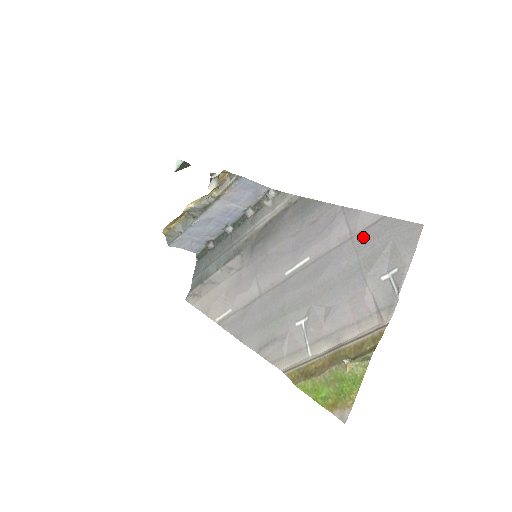
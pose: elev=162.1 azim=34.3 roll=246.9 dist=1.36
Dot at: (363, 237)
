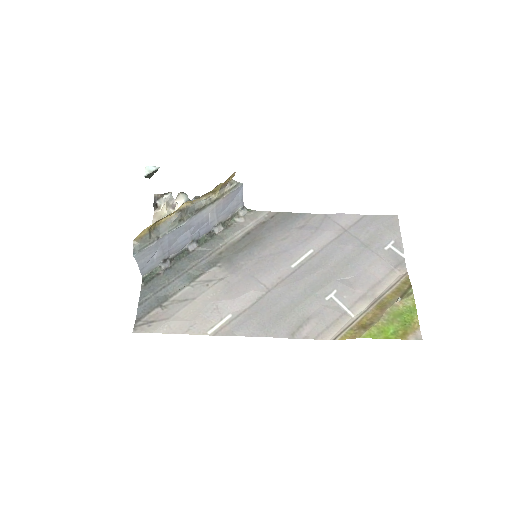
Dot at: (356, 228)
